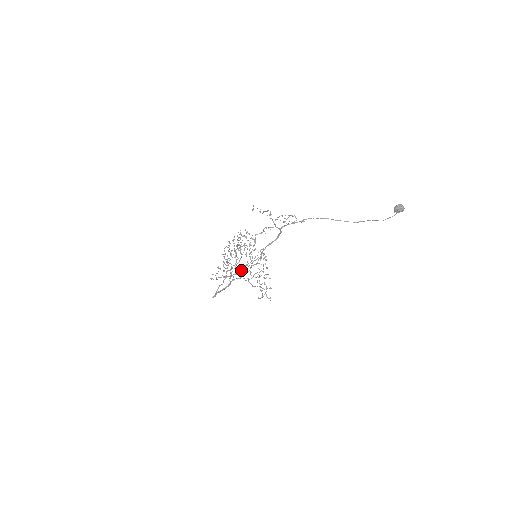
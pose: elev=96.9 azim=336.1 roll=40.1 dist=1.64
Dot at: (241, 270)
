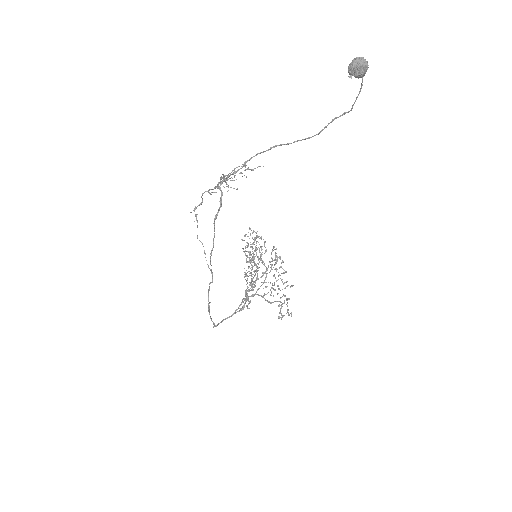
Dot at: occluded
